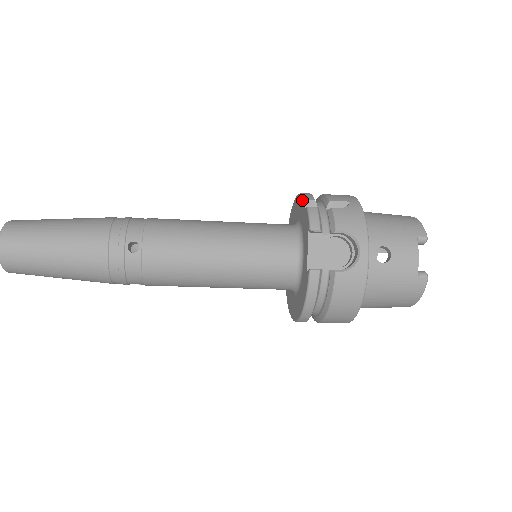
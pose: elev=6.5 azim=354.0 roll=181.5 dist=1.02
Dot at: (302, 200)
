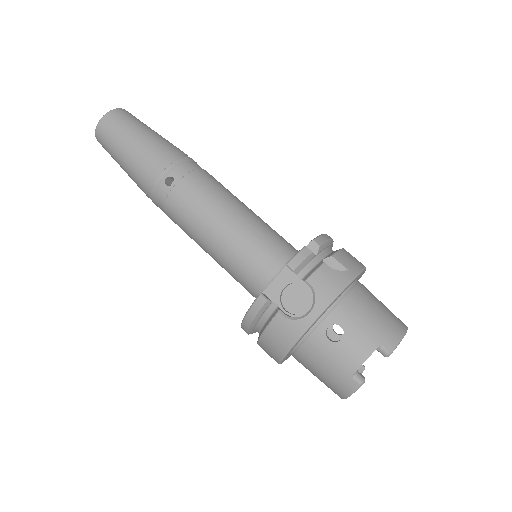
Dot at: occluded
